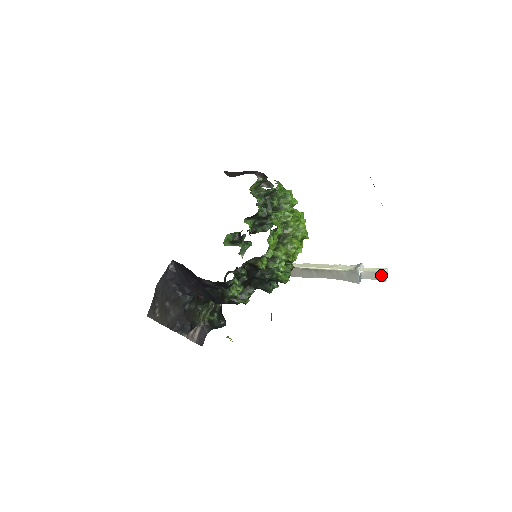
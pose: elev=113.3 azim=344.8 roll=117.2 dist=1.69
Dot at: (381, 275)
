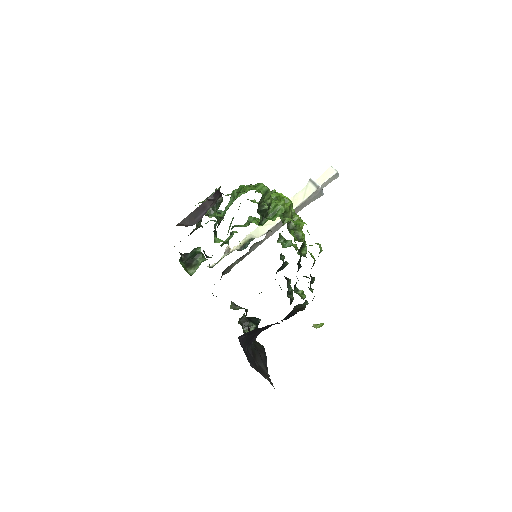
Dot at: (335, 176)
